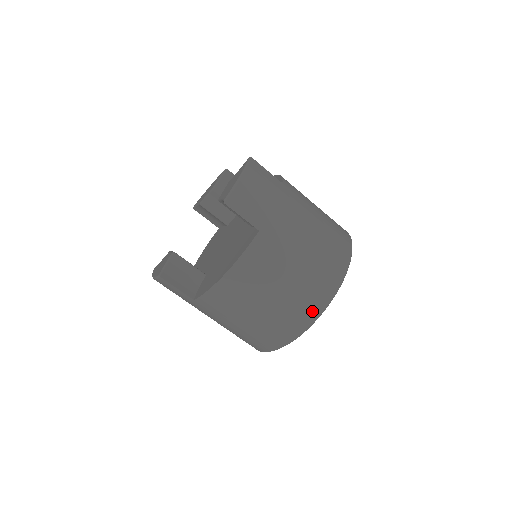
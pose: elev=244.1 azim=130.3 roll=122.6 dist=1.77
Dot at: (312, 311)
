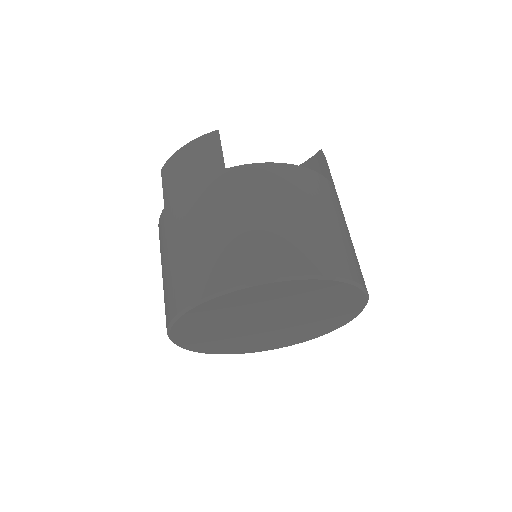
Dot at: (342, 268)
